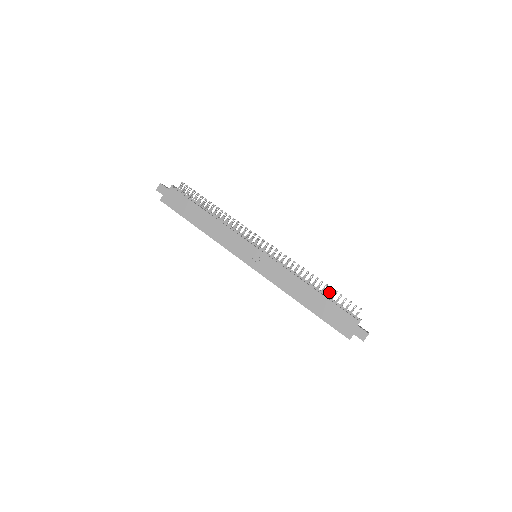
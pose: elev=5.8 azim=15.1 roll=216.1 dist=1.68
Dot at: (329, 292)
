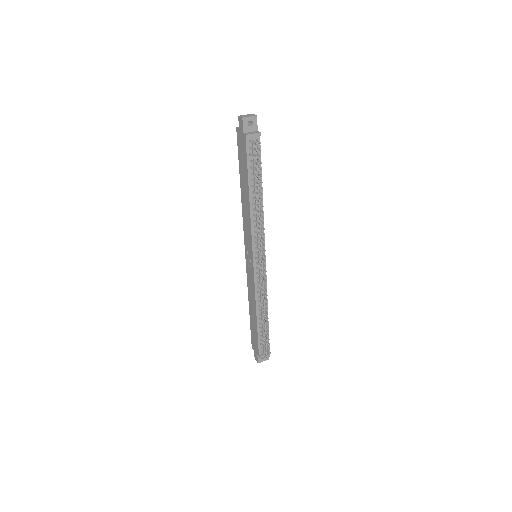
Dot at: occluded
